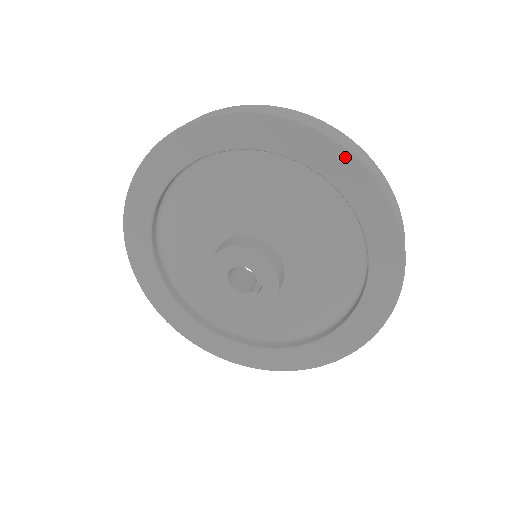
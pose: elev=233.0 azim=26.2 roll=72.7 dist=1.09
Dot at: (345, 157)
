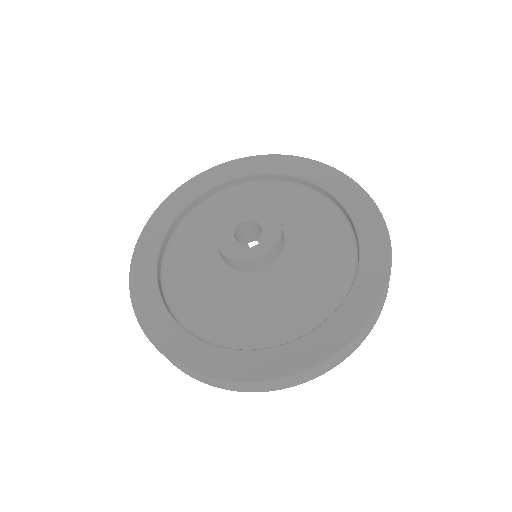
Dot at: (375, 213)
